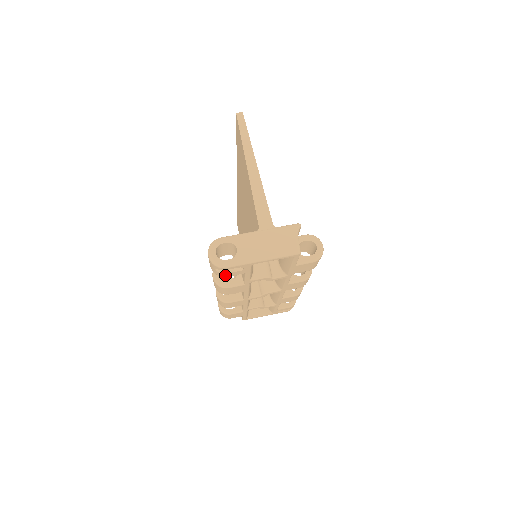
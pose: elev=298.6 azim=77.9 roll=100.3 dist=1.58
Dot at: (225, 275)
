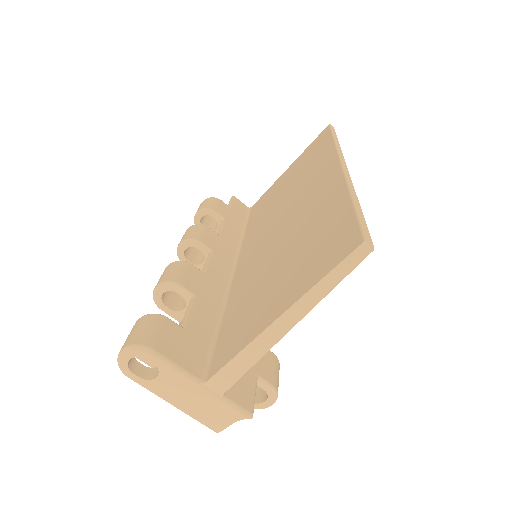
Dot at: occluded
